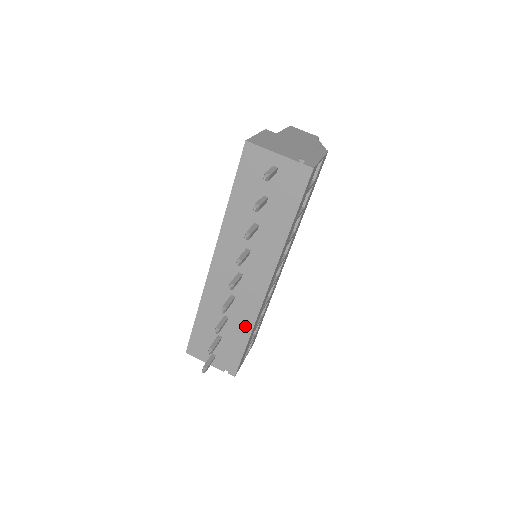
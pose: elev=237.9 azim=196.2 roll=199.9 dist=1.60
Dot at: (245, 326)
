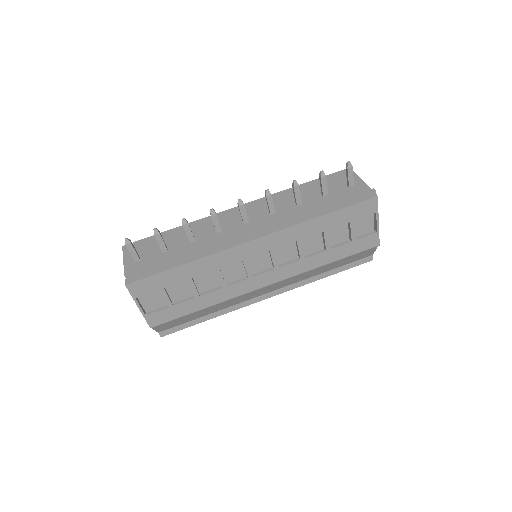
Dot at: (198, 253)
